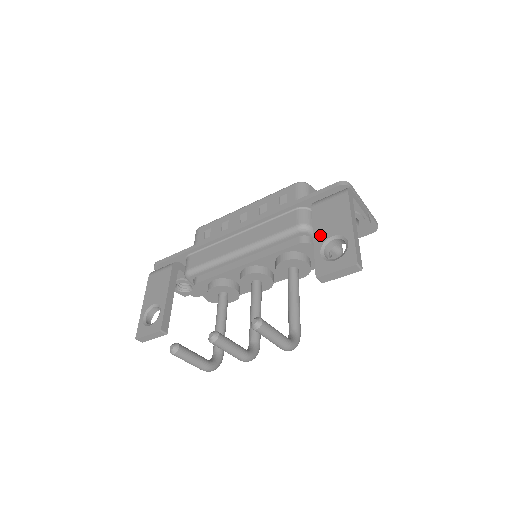
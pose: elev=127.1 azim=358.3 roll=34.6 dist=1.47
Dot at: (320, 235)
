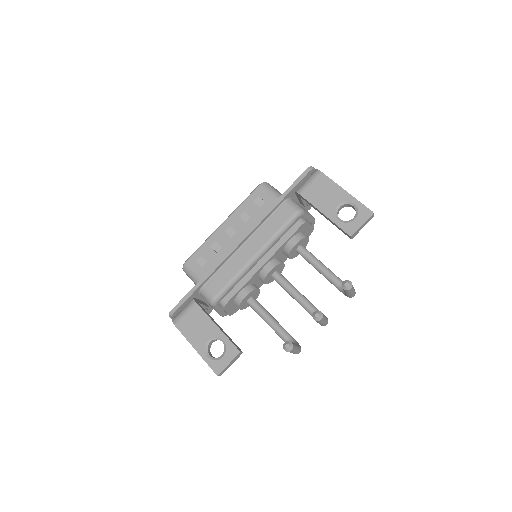
Dot at: (327, 209)
